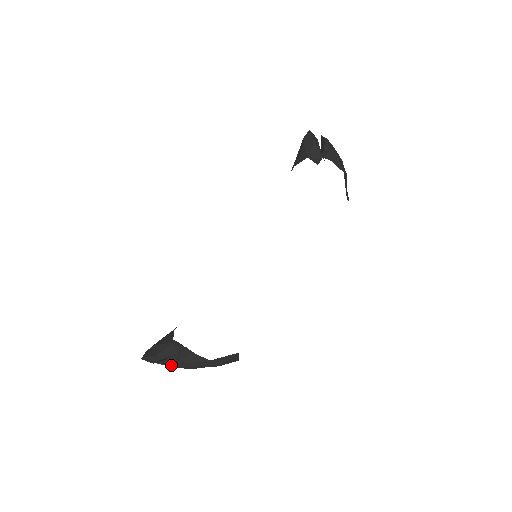
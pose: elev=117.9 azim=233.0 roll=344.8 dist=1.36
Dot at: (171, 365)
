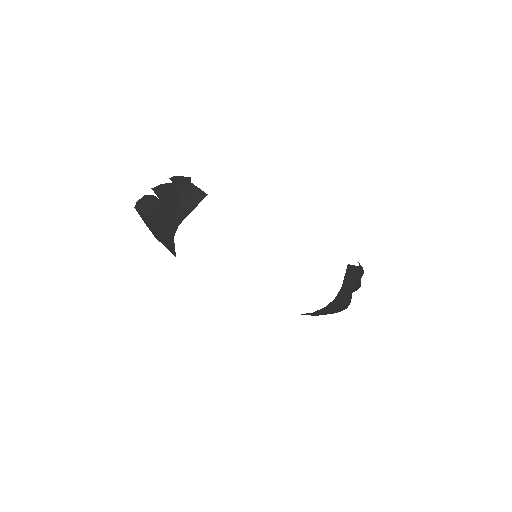
Dot at: (161, 187)
